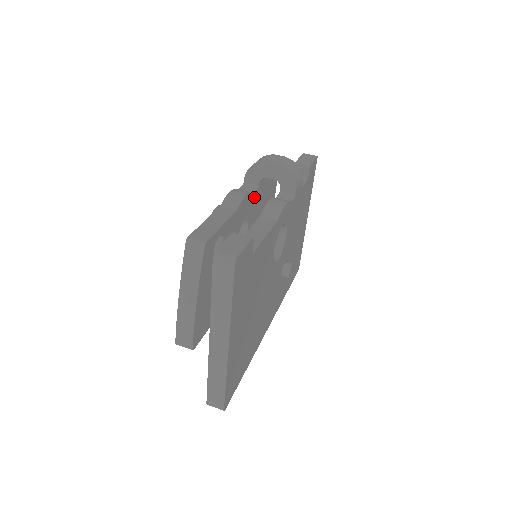
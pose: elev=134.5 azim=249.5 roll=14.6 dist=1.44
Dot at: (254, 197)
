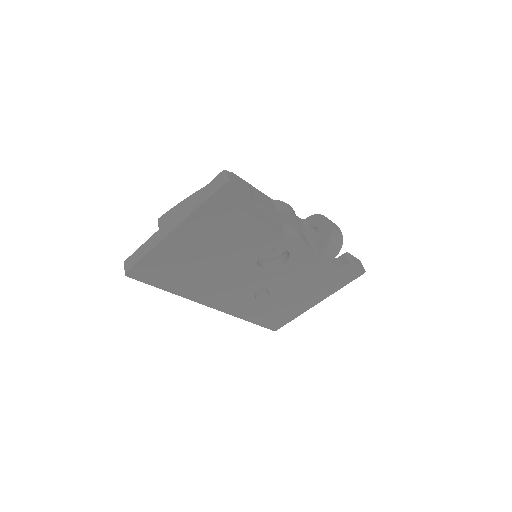
Dot at: occluded
